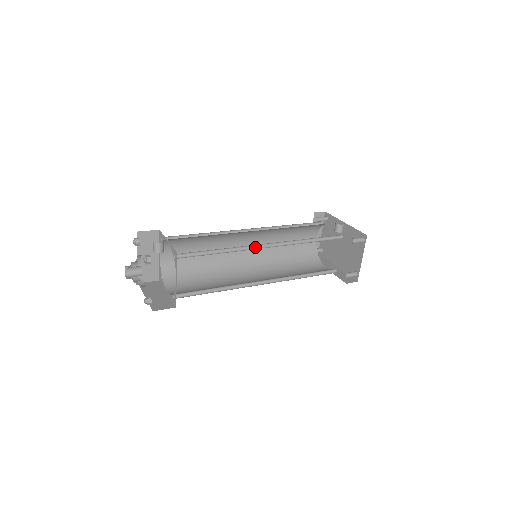
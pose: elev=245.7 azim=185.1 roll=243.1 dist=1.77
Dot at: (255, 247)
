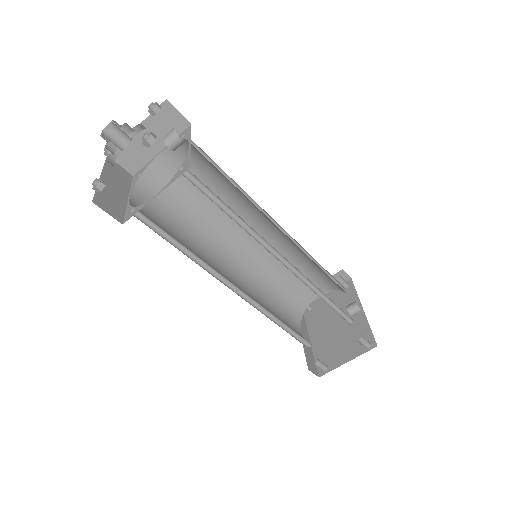
Dot at: (269, 248)
